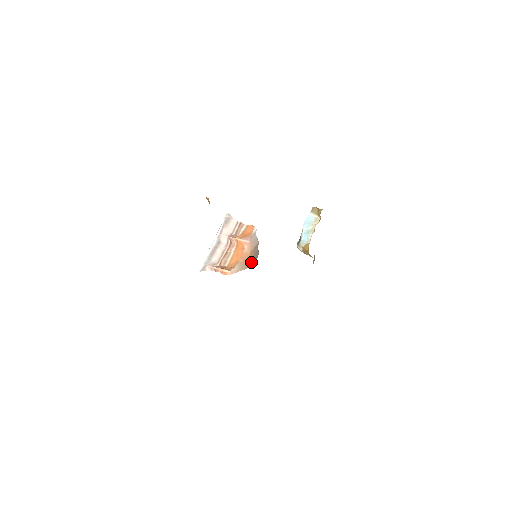
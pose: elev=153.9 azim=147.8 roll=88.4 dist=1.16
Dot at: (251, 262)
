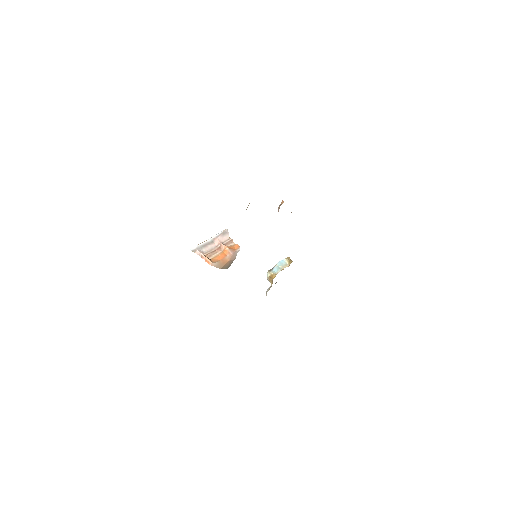
Dot at: (224, 267)
